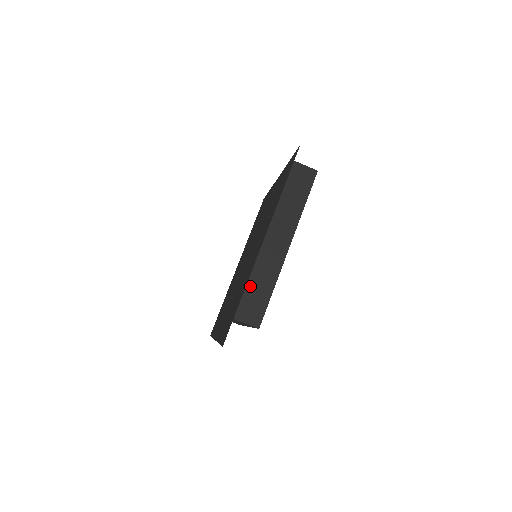
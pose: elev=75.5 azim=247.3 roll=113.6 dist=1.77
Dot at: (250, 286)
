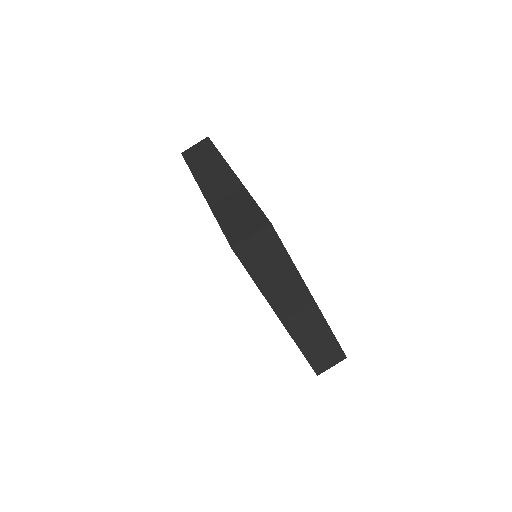
Dot at: (226, 217)
